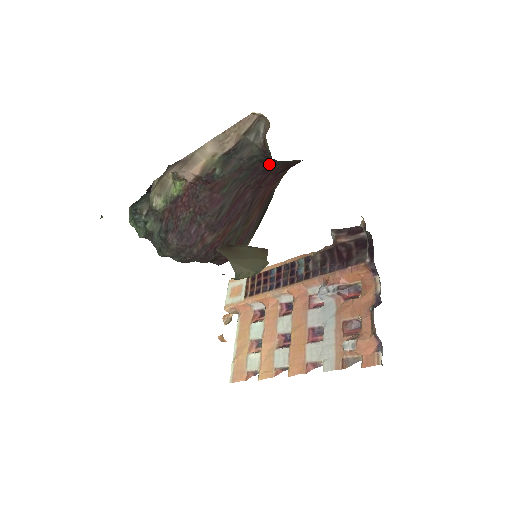
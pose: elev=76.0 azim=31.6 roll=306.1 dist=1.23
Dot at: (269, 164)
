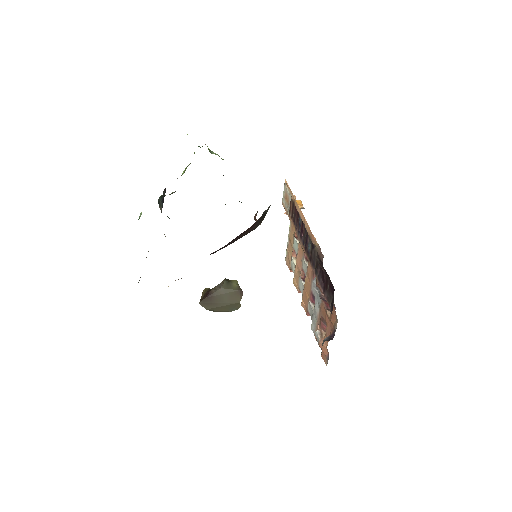
Dot at: occluded
